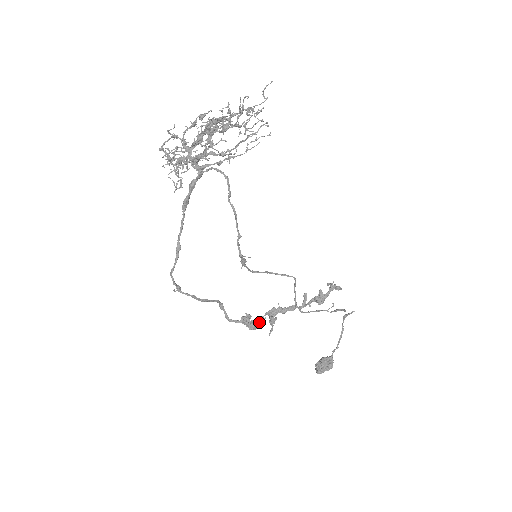
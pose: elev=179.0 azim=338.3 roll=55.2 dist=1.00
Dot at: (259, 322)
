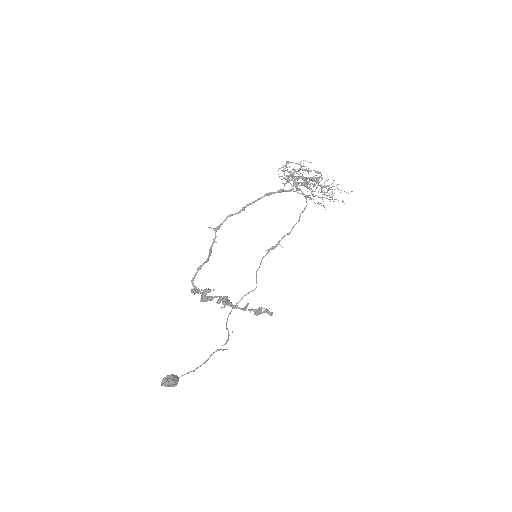
Dot at: (210, 299)
